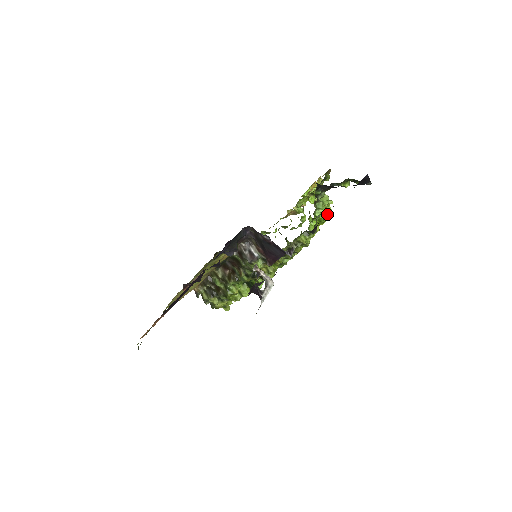
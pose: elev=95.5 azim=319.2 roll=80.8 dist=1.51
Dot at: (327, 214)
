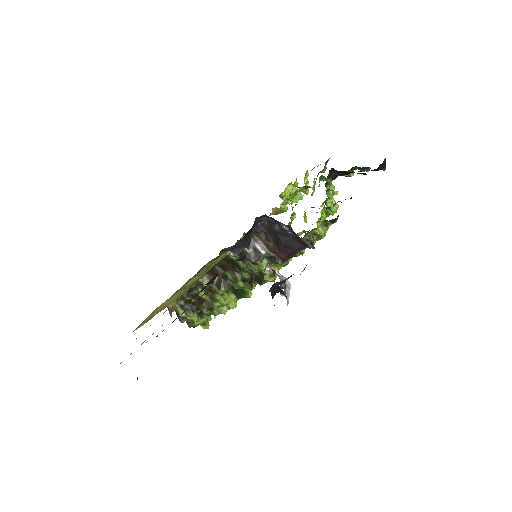
Dot at: (336, 205)
